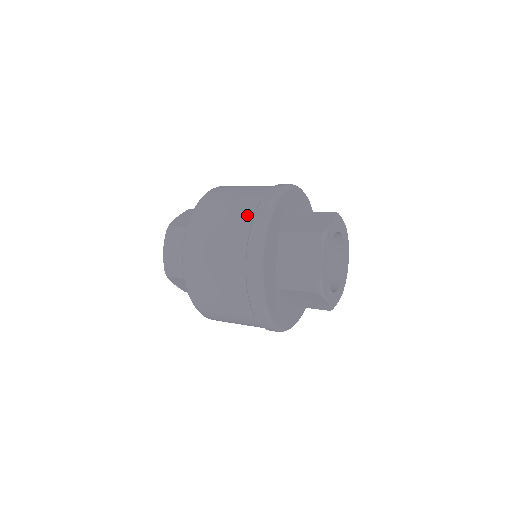
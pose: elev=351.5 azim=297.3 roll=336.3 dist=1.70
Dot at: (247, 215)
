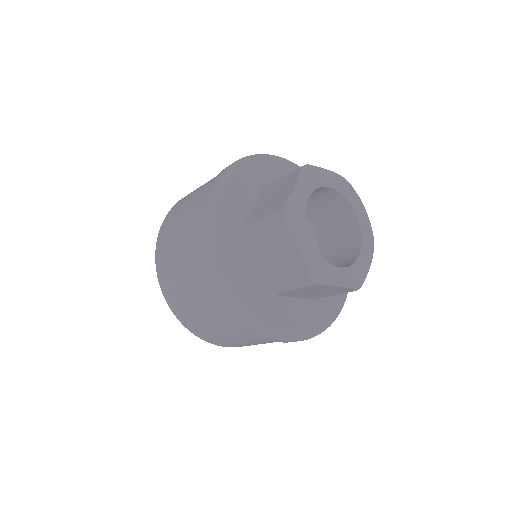
Dot at: occluded
